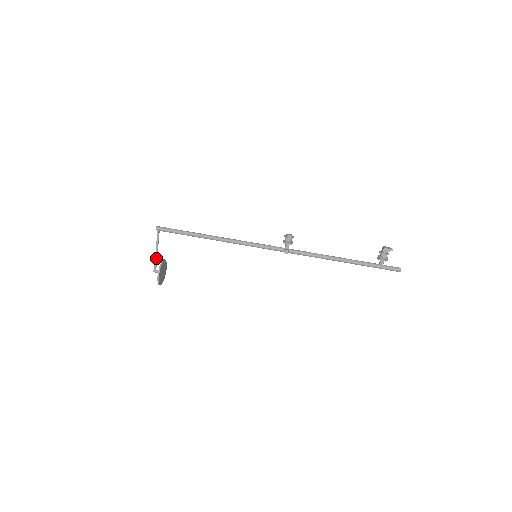
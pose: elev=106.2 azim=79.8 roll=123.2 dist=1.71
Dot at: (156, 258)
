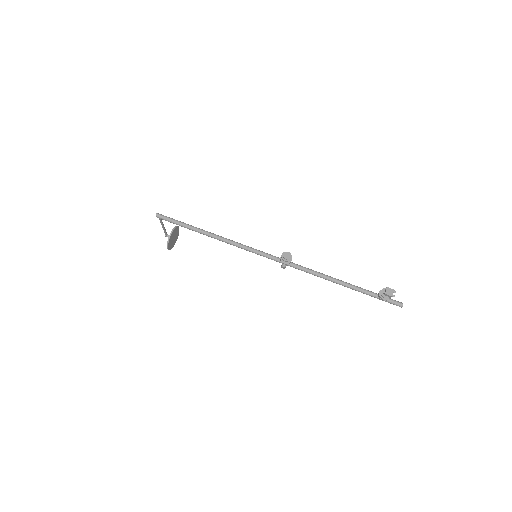
Dot at: (164, 230)
